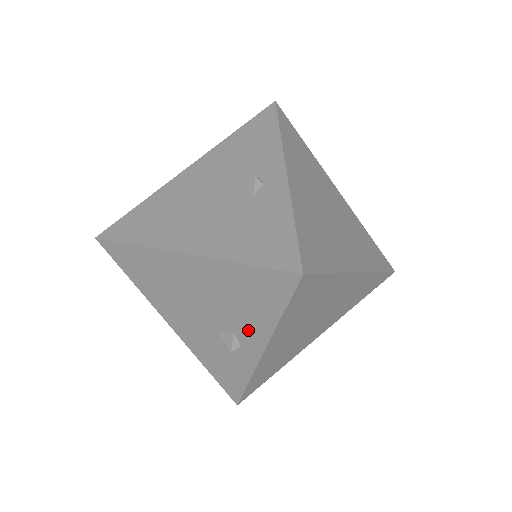
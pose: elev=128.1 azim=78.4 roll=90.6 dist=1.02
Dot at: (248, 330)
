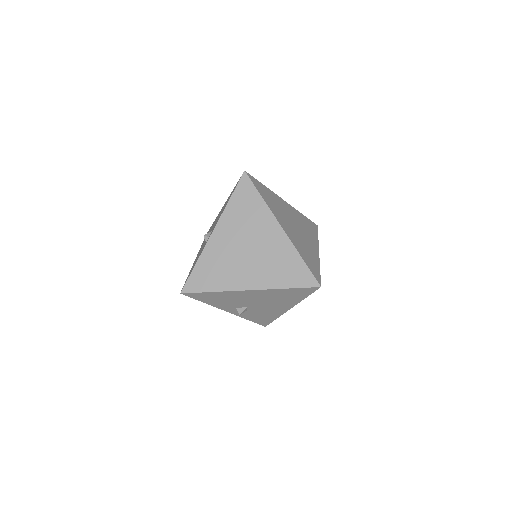
Dot at: occluded
